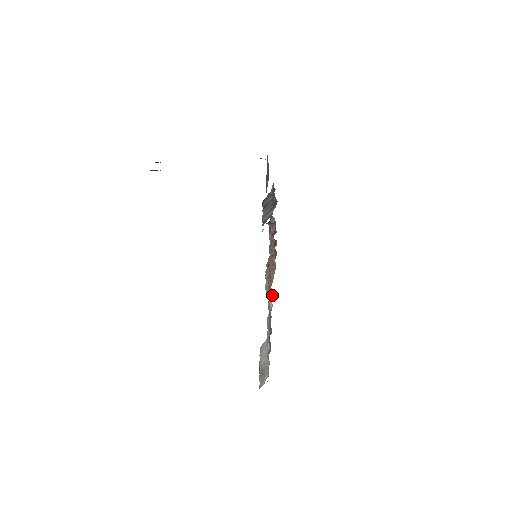
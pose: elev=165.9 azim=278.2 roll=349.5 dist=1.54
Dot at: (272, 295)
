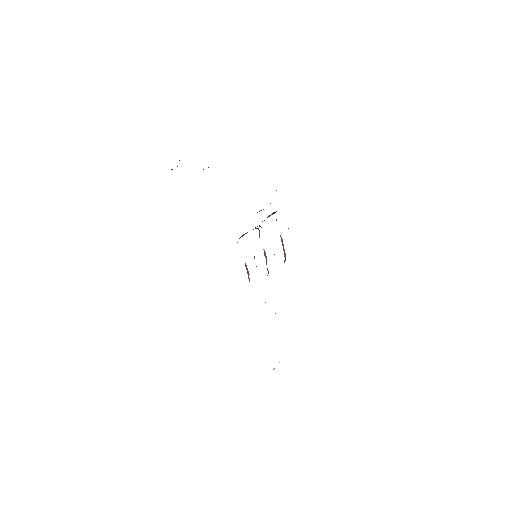
Dot at: occluded
